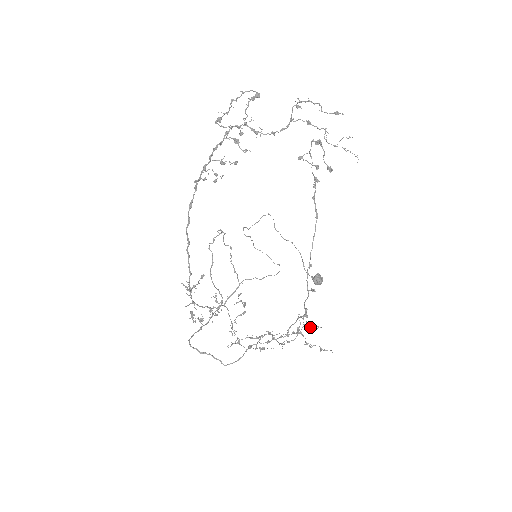
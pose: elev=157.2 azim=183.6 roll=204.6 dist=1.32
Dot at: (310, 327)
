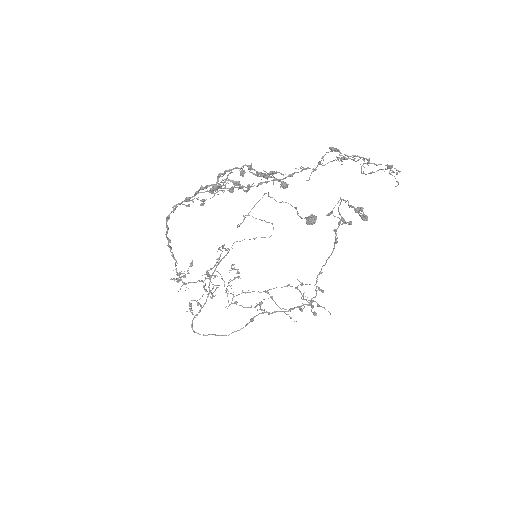
Dot at: occluded
